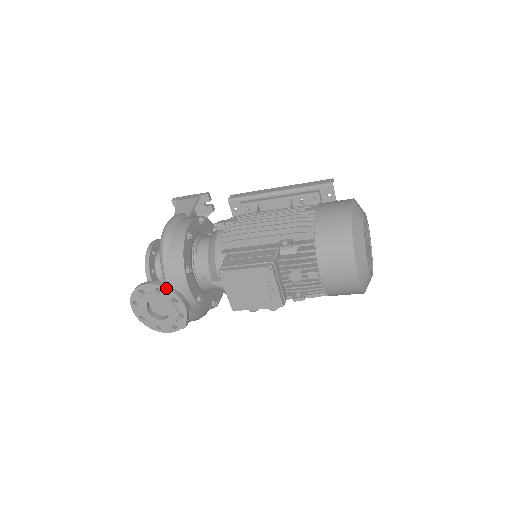
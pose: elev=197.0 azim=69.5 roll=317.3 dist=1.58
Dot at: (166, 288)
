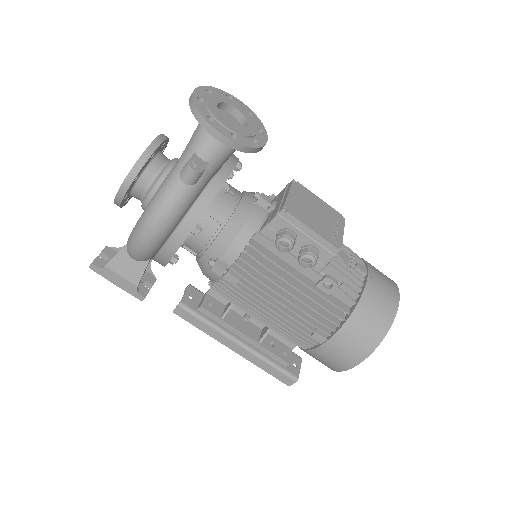
Dot at: (260, 120)
